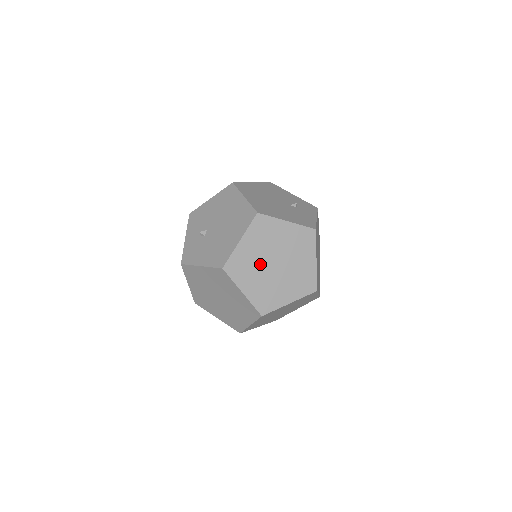
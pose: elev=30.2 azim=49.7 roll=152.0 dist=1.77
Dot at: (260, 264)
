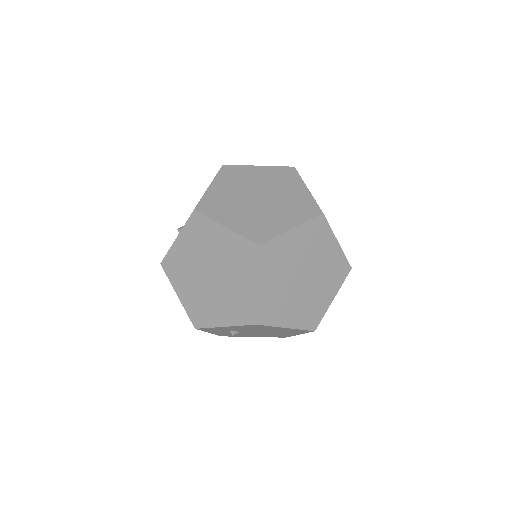
Dot at: (239, 200)
